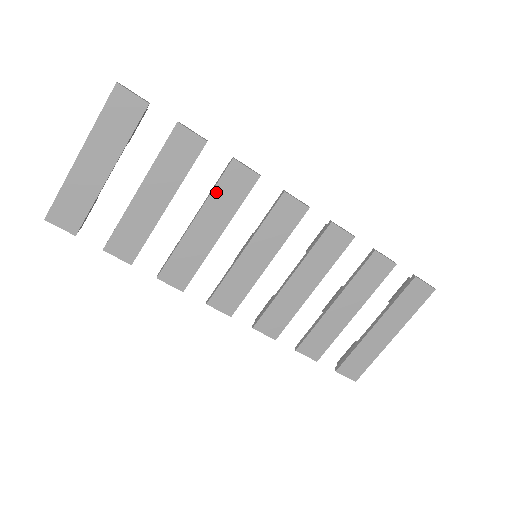
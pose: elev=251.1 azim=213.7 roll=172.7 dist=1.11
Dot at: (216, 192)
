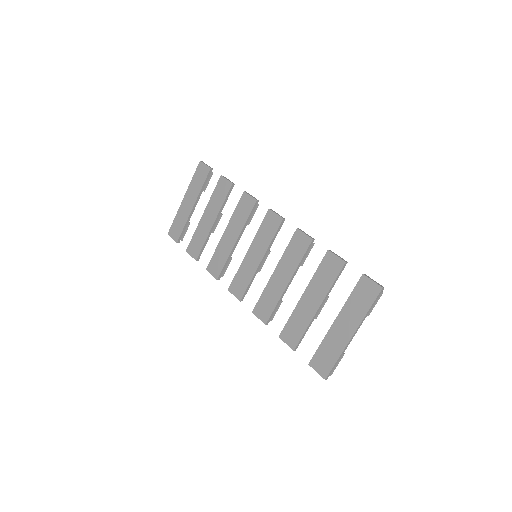
Dot at: (235, 213)
